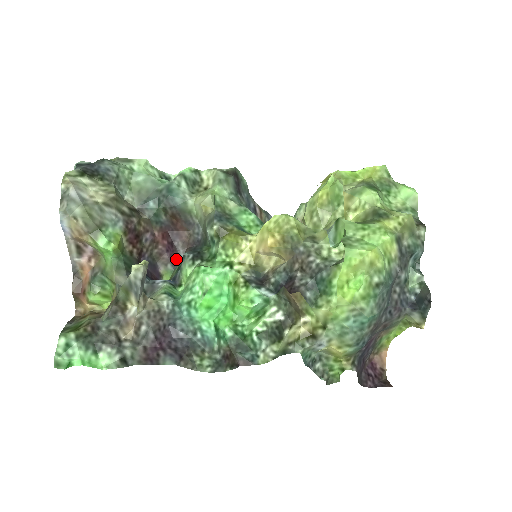
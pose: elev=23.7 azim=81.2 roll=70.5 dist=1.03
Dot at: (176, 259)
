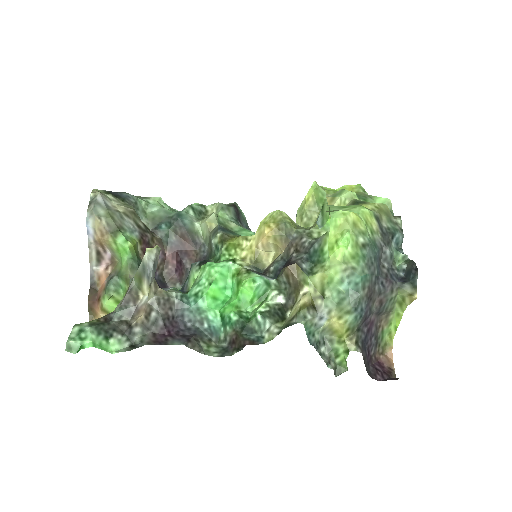
Dot at: (184, 276)
